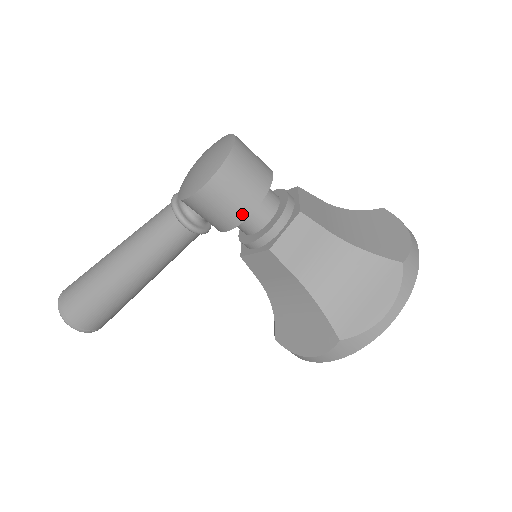
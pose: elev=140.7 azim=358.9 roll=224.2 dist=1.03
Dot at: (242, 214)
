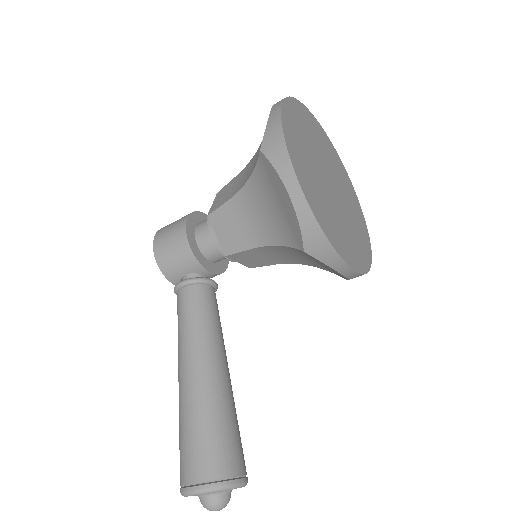
Dot at: (182, 229)
